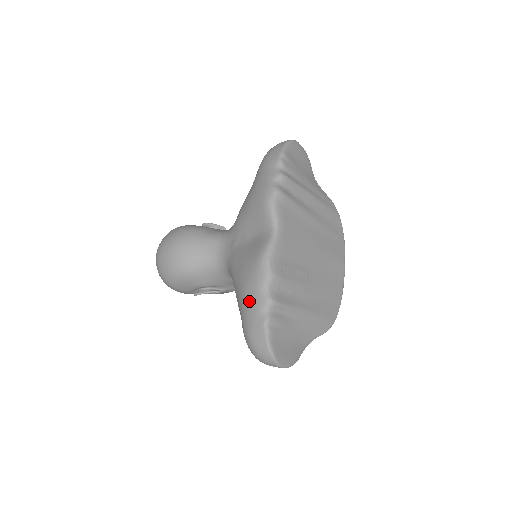
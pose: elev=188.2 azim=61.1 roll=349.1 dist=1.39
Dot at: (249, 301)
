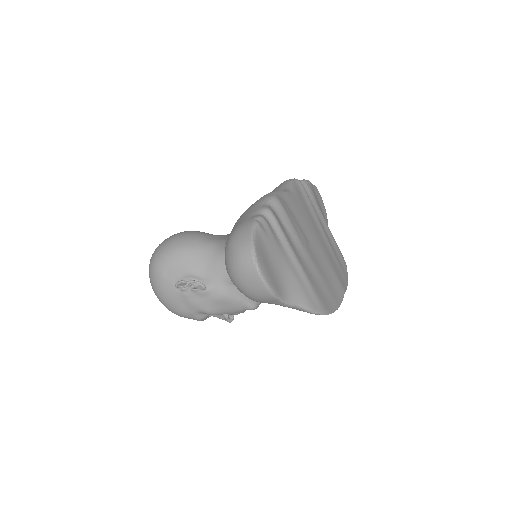
Dot at: (245, 214)
